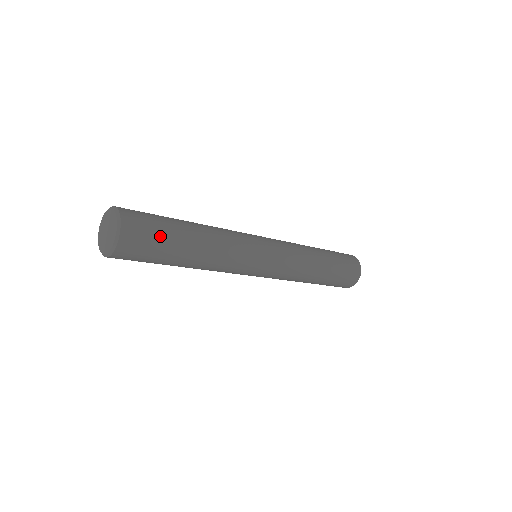
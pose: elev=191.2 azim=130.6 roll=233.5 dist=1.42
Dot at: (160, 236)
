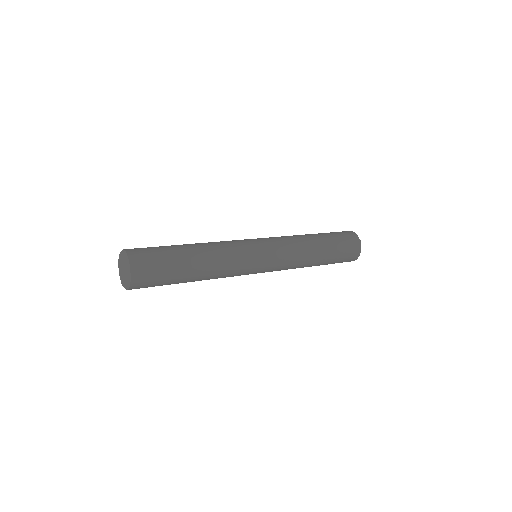
Dot at: (163, 263)
